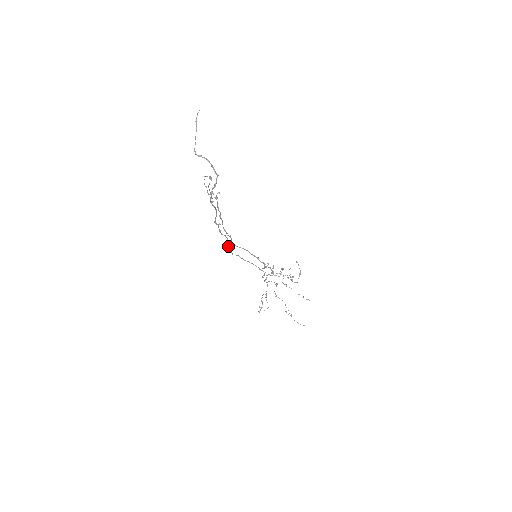
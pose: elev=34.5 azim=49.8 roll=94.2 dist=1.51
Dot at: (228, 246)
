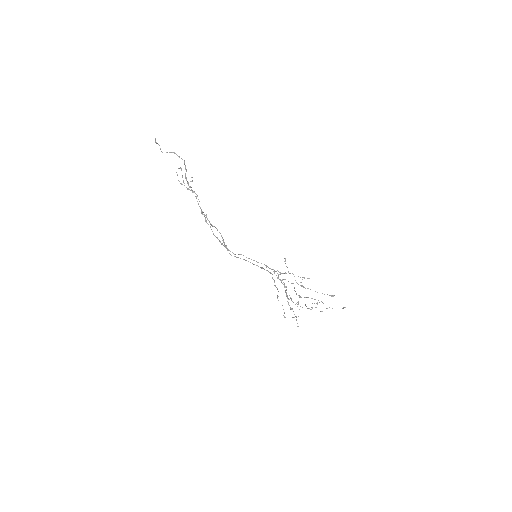
Dot at: (226, 246)
